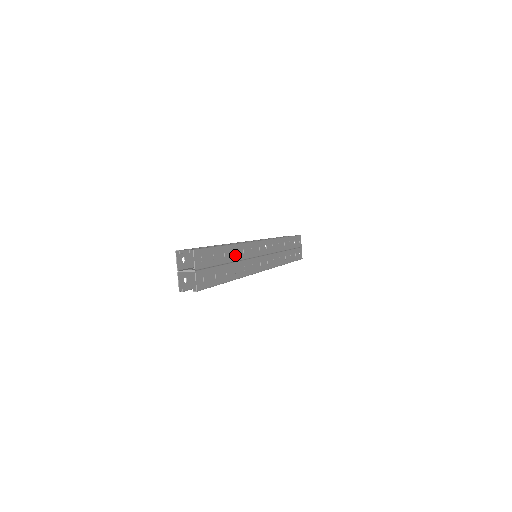
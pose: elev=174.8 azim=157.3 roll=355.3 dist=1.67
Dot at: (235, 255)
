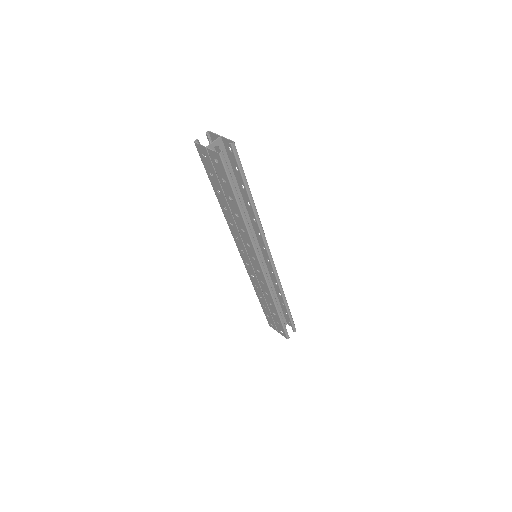
Dot at: occluded
